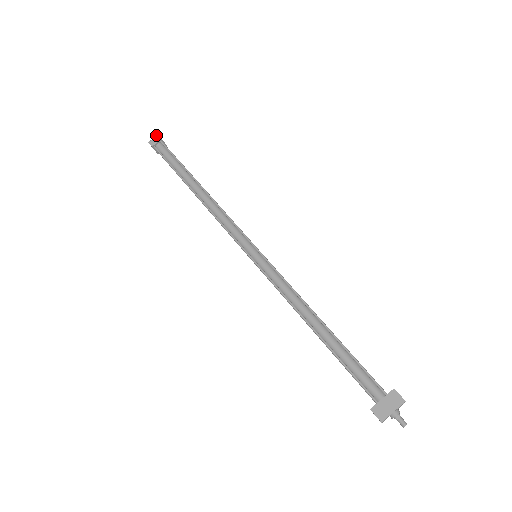
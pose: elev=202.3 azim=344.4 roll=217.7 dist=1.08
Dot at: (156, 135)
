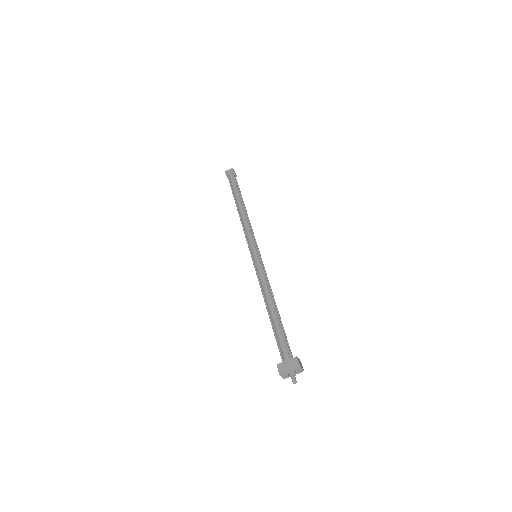
Dot at: (231, 168)
